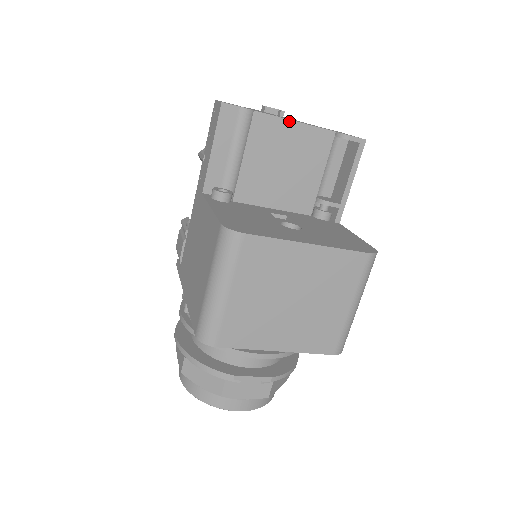
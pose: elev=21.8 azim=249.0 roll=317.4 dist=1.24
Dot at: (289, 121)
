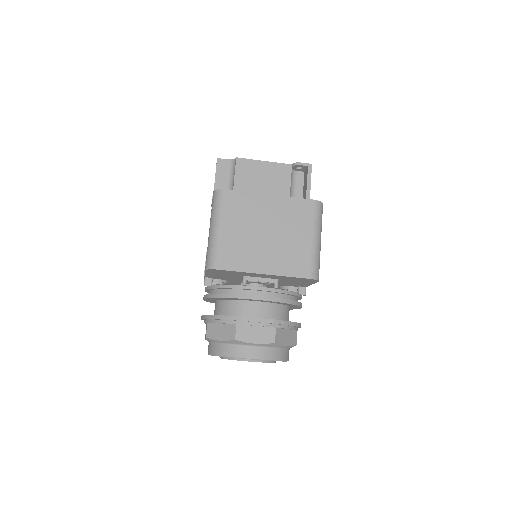
Dot at: (260, 161)
